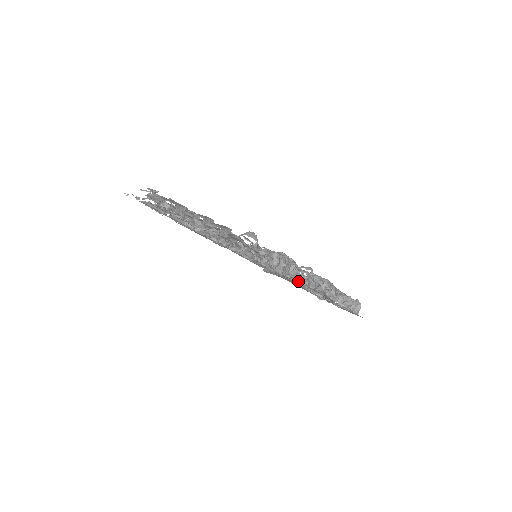
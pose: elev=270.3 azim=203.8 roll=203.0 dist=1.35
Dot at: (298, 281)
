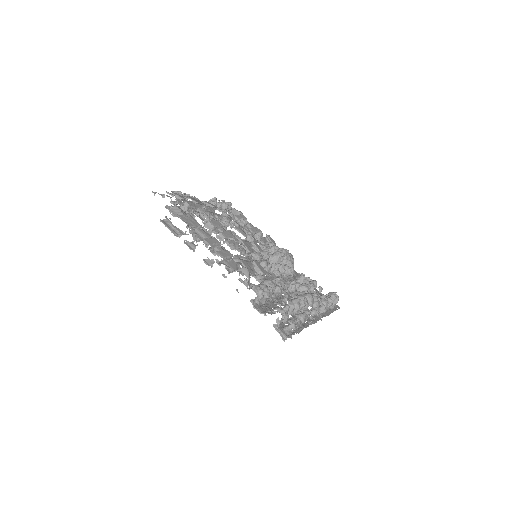
Dot at: (275, 313)
